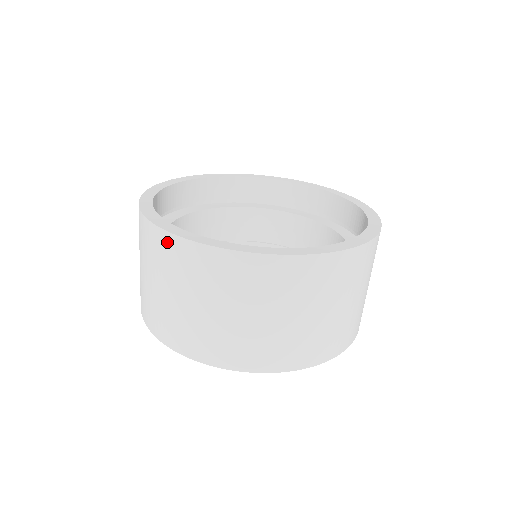
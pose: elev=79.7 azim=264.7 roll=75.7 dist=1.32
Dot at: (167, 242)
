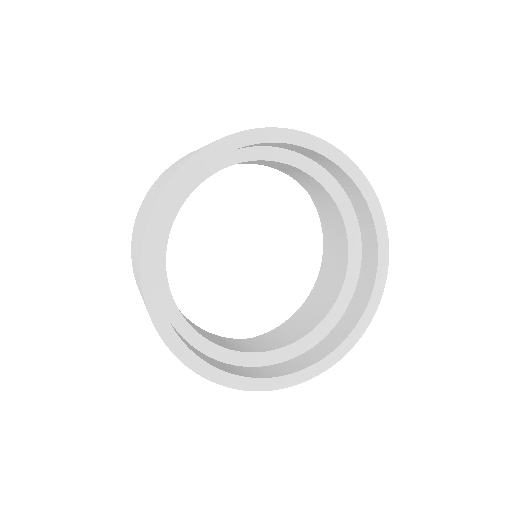
Dot at: occluded
